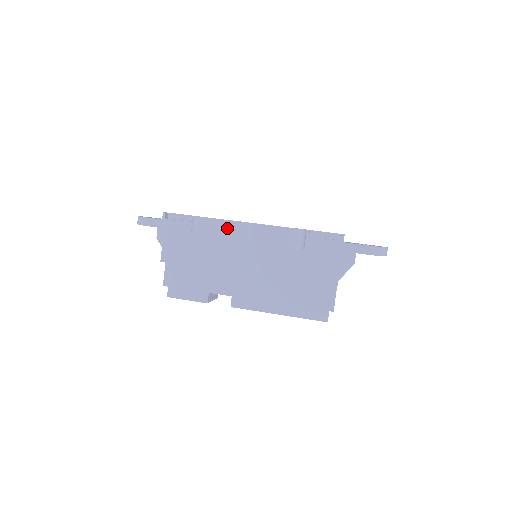
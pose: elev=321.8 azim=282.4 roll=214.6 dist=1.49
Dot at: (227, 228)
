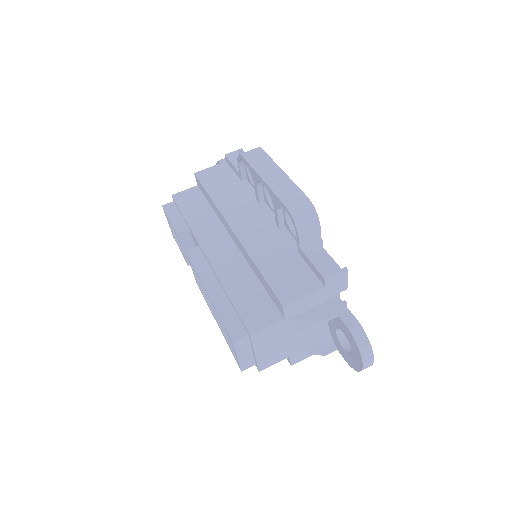
Dot at: (266, 165)
